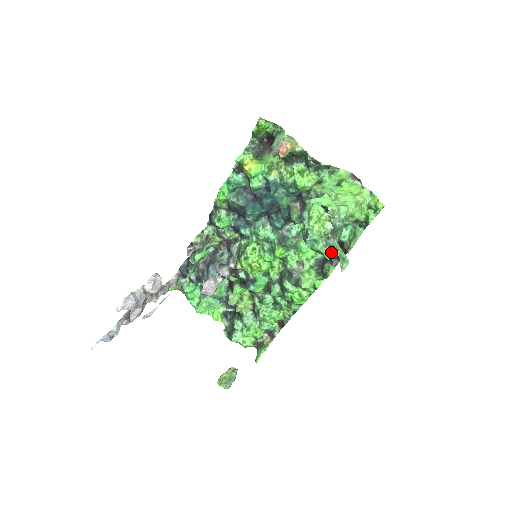
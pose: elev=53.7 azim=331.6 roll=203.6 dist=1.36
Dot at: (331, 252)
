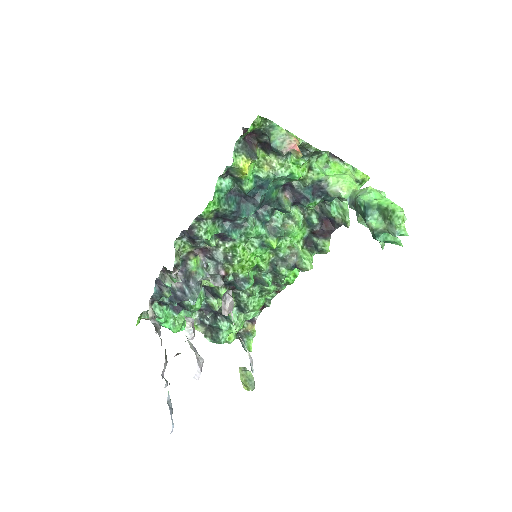
Dot at: (319, 229)
